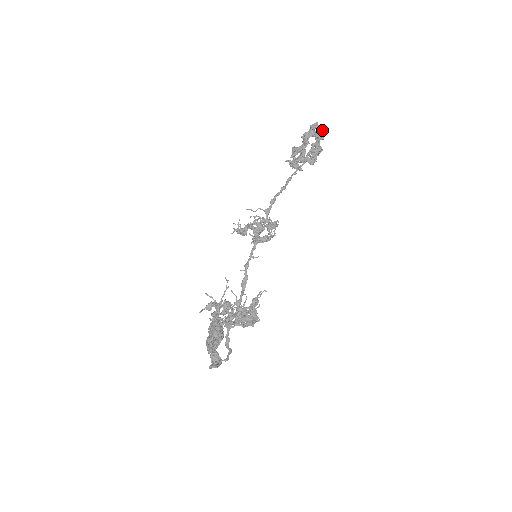
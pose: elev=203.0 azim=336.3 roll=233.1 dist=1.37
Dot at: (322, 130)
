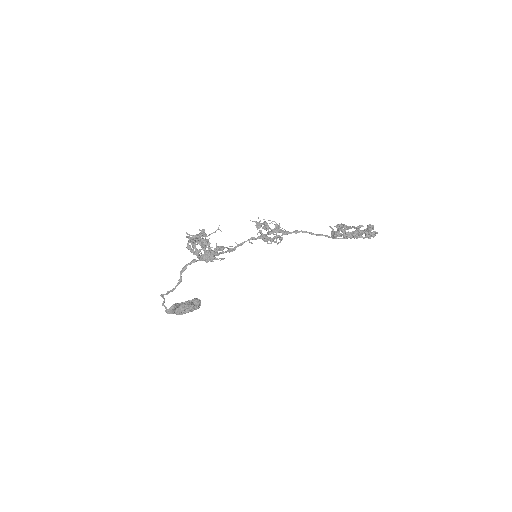
Dot at: (373, 232)
